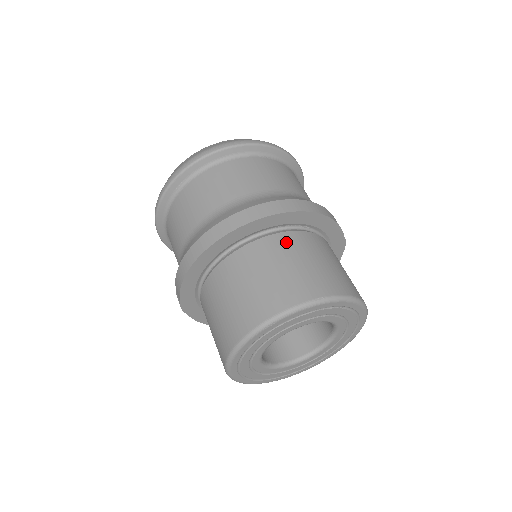
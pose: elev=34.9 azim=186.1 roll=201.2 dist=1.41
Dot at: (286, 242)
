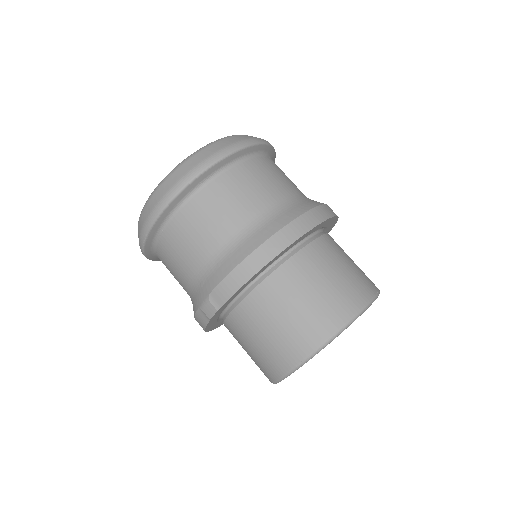
Dot at: (331, 244)
